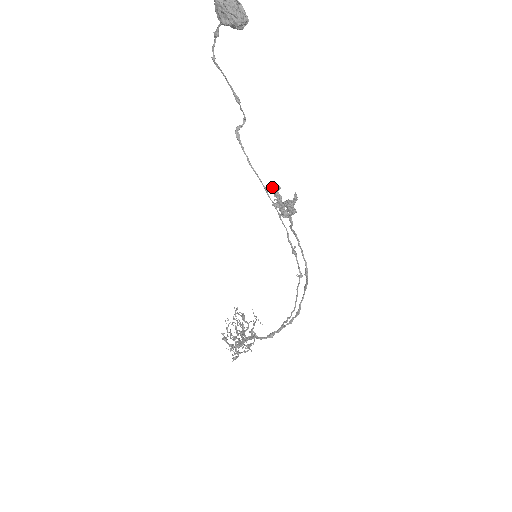
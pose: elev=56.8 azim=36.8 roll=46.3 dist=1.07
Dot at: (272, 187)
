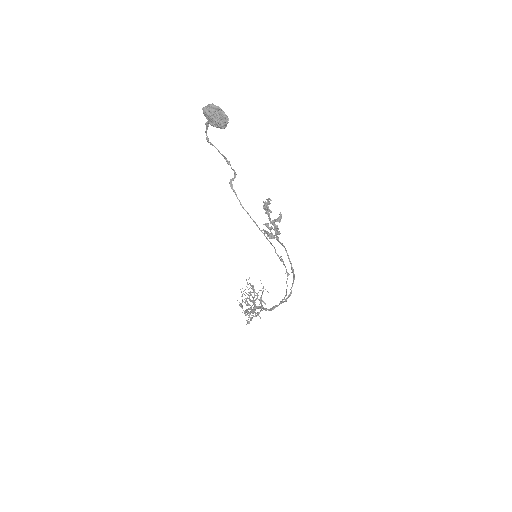
Dot at: (264, 203)
